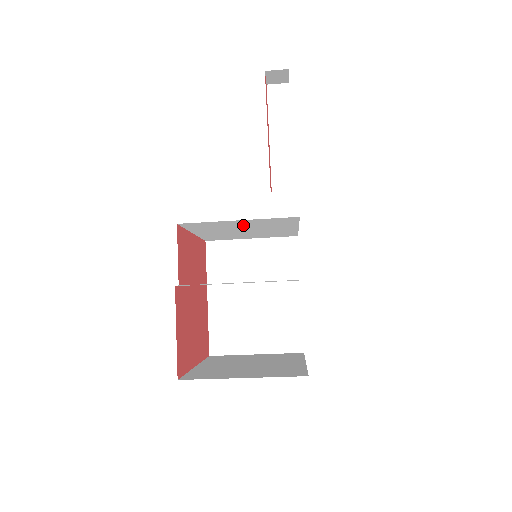
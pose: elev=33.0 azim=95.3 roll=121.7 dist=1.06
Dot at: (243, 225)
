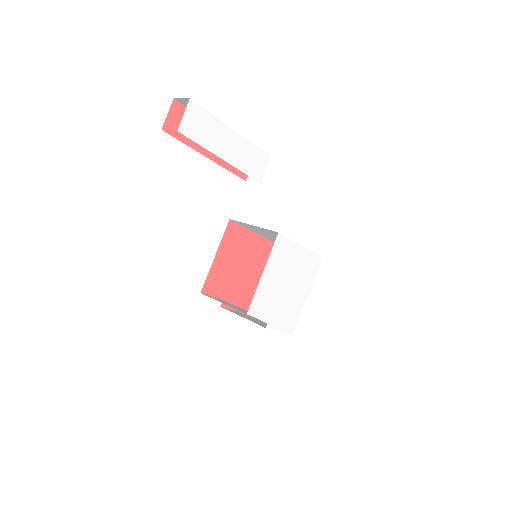
Dot at: occluded
